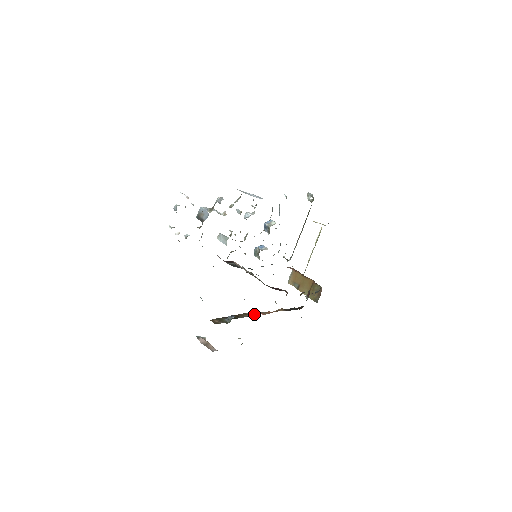
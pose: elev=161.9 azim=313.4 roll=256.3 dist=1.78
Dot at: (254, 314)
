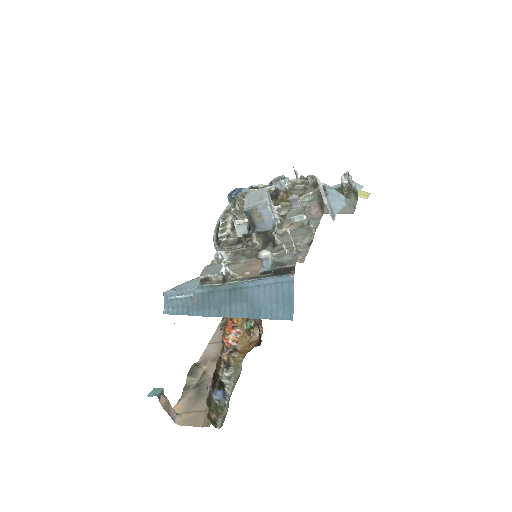
Dot at: (230, 364)
